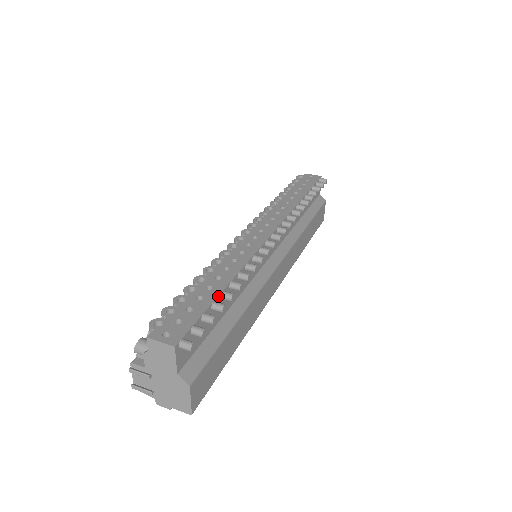
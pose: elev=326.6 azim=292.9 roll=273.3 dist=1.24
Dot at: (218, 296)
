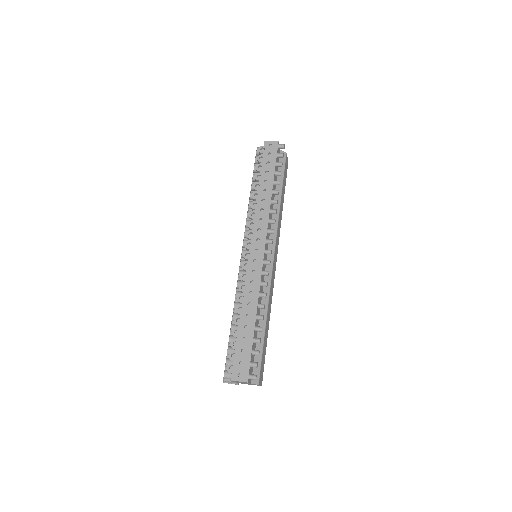
Dot at: (254, 333)
